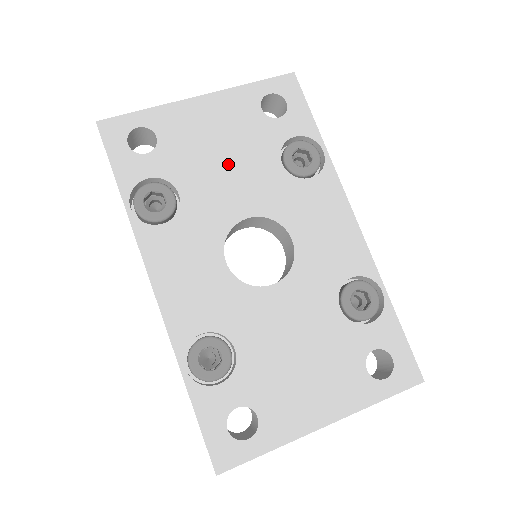
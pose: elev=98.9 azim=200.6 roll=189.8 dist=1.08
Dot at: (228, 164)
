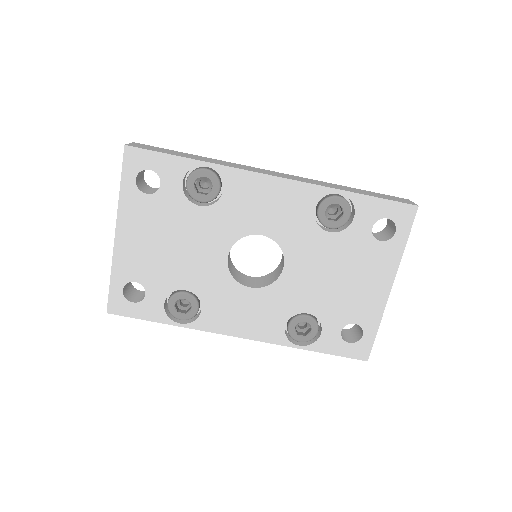
Dot at: (180, 246)
